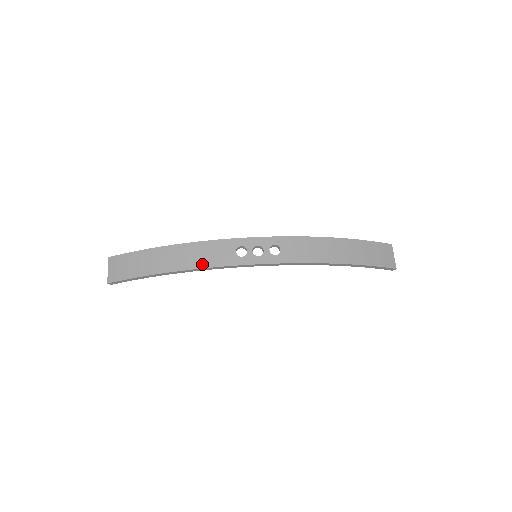
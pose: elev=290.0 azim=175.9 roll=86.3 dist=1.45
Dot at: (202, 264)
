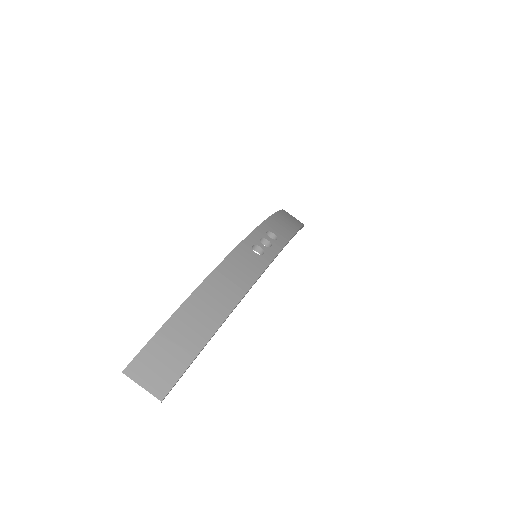
Dot at: (247, 282)
